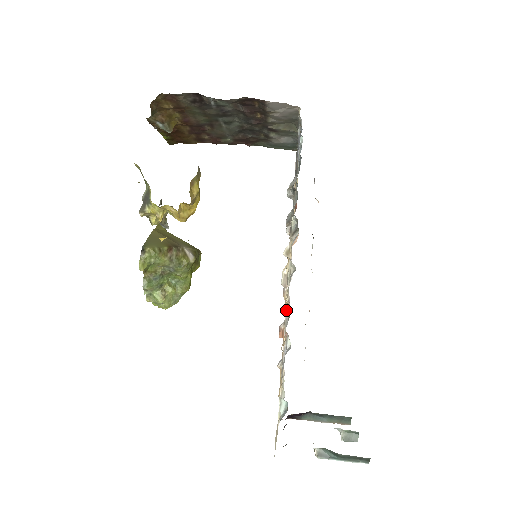
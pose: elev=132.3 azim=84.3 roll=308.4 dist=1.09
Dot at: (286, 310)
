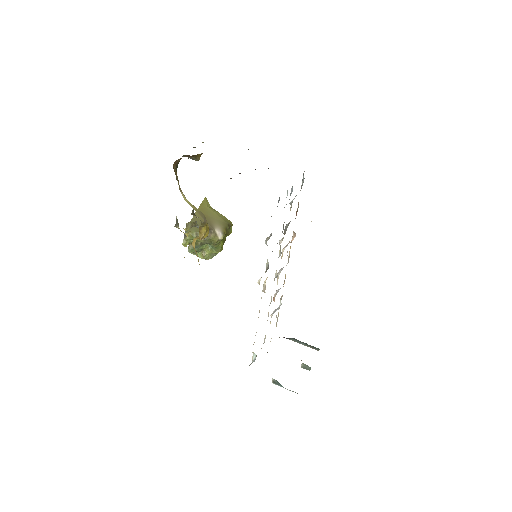
Dot at: (259, 310)
